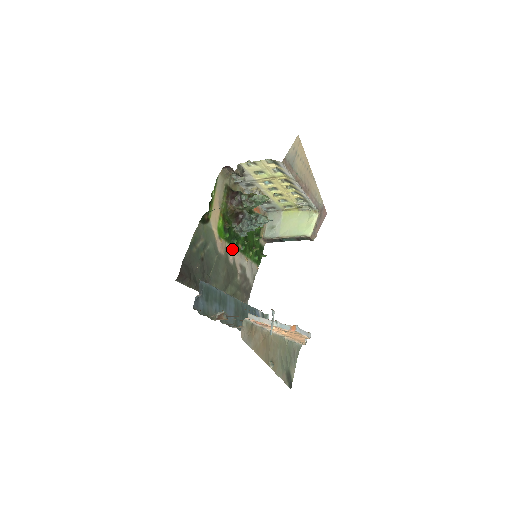
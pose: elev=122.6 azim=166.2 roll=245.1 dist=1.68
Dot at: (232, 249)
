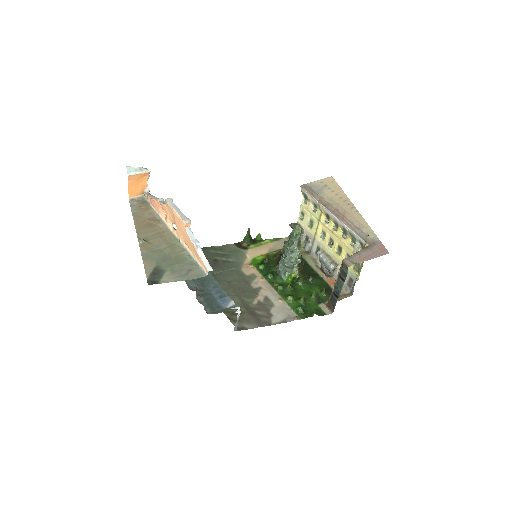
Dot at: (263, 280)
